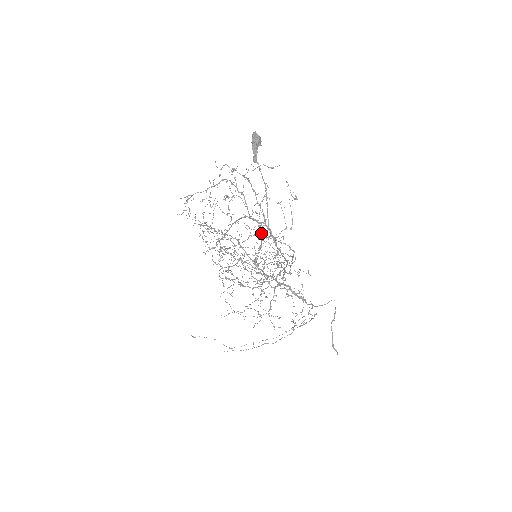
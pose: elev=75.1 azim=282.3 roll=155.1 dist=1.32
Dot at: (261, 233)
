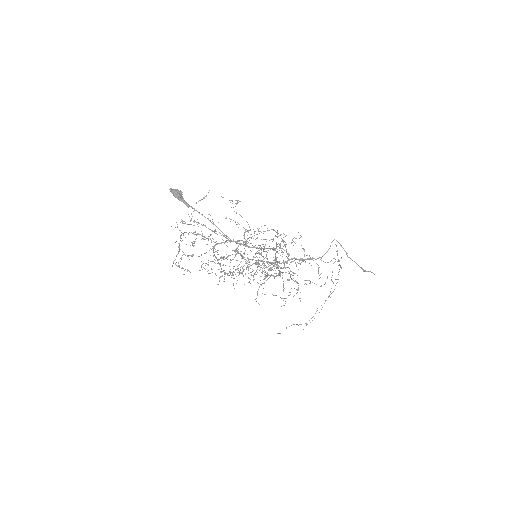
Dot at: occluded
